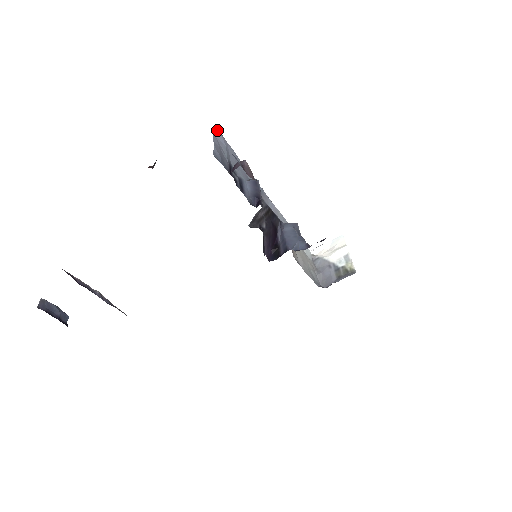
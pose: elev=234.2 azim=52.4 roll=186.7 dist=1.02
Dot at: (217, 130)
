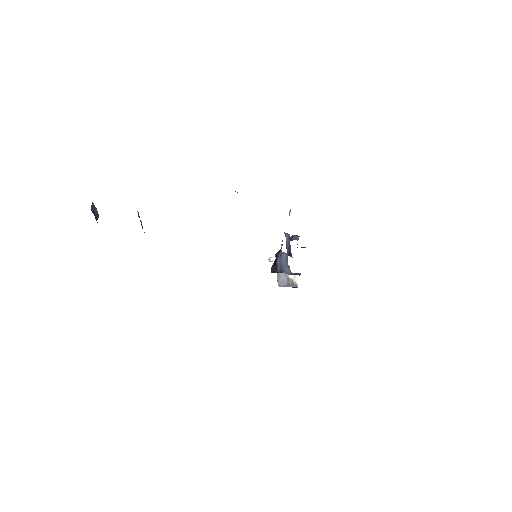
Dot at: occluded
